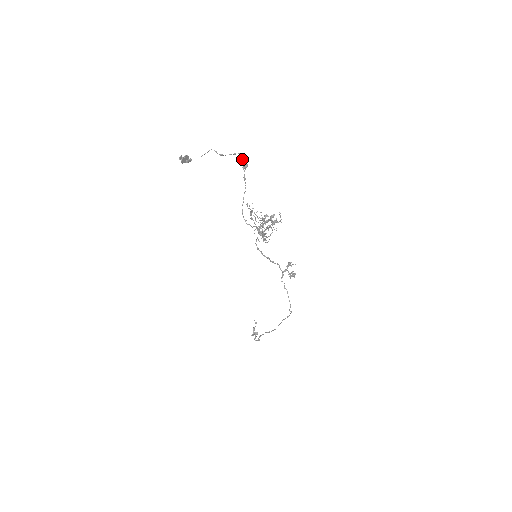
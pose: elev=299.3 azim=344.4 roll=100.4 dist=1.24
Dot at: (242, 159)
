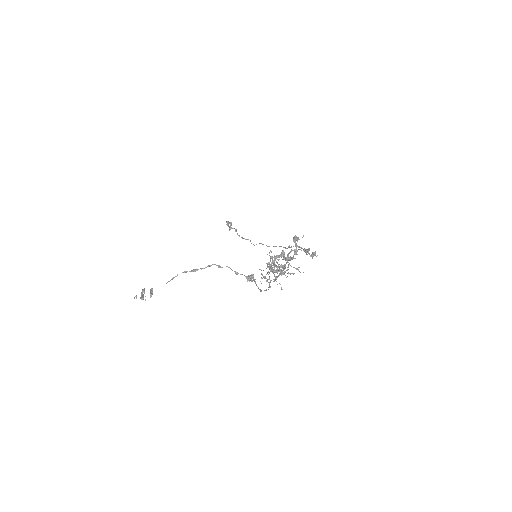
Dot at: occluded
